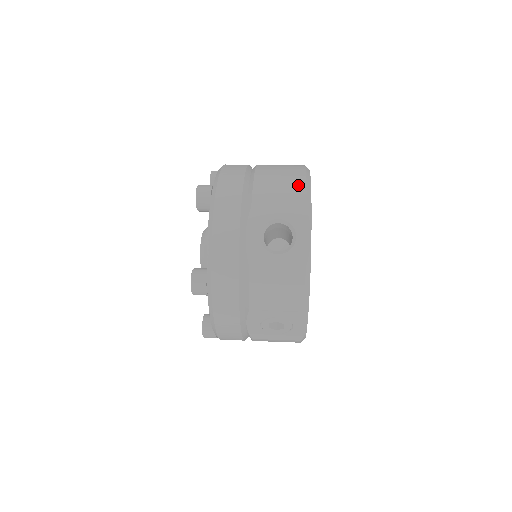
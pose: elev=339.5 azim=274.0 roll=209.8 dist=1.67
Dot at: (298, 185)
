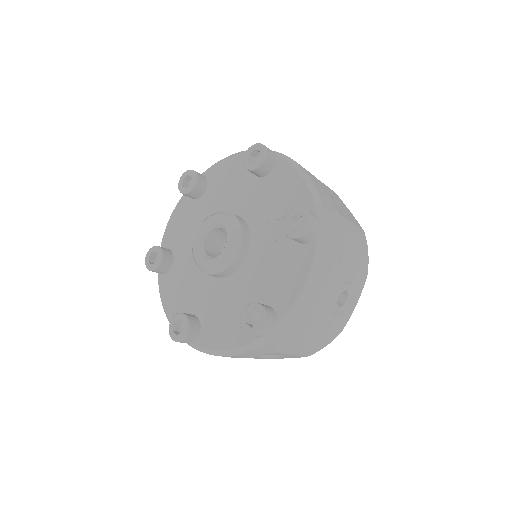
Dot at: occluded
